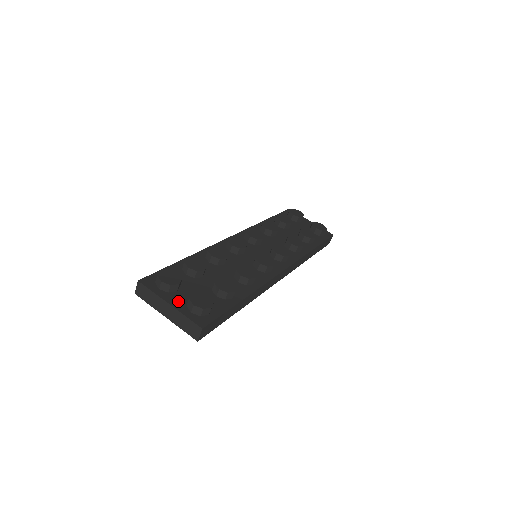
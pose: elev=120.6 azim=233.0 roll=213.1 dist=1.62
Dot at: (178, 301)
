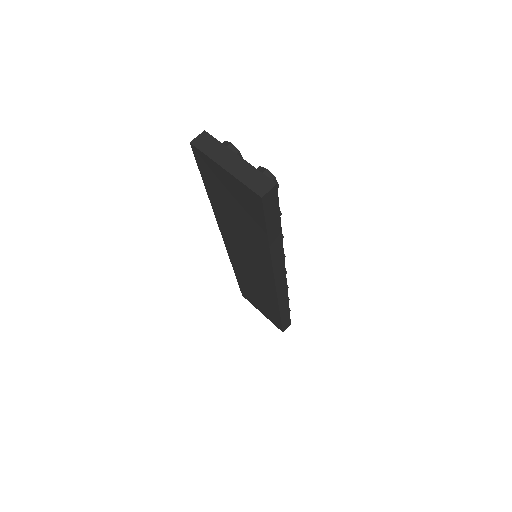
Dot at: occluded
